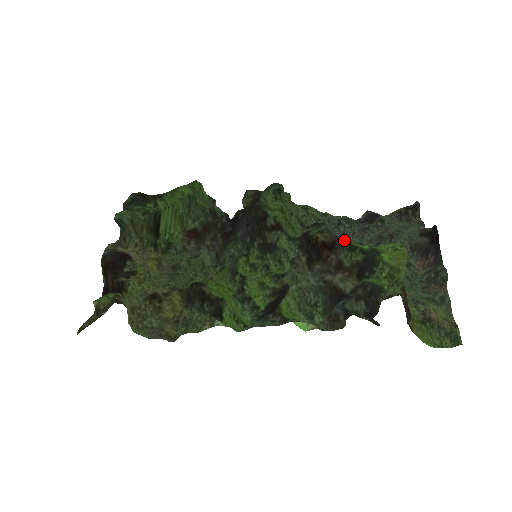
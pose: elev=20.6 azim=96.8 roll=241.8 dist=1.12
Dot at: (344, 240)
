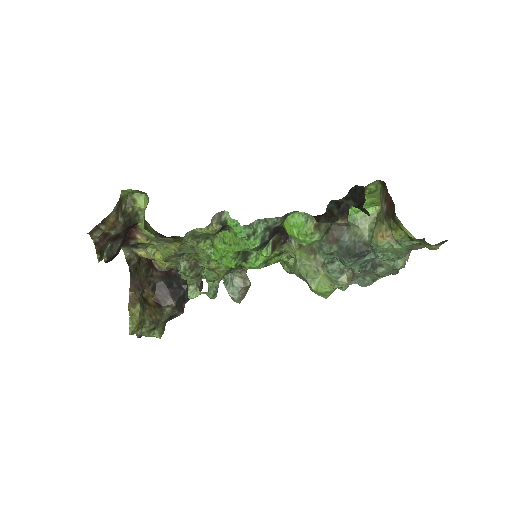
Dot at: occluded
